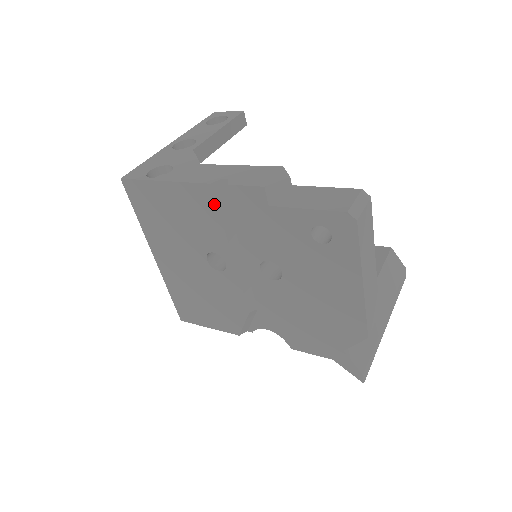
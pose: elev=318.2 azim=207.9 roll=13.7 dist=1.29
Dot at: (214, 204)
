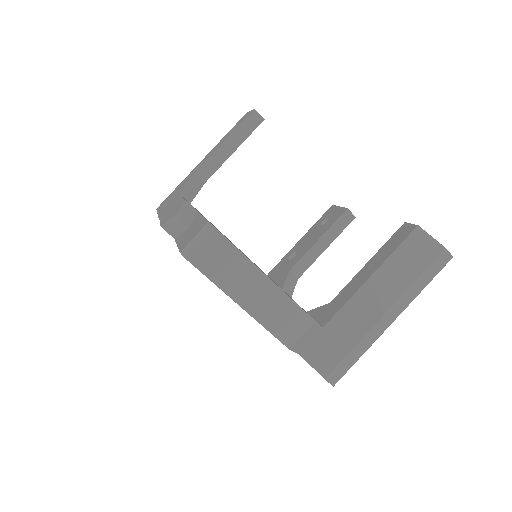
Dot at: occluded
